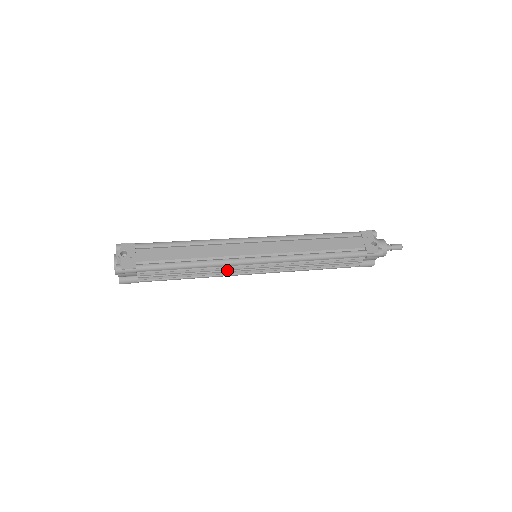
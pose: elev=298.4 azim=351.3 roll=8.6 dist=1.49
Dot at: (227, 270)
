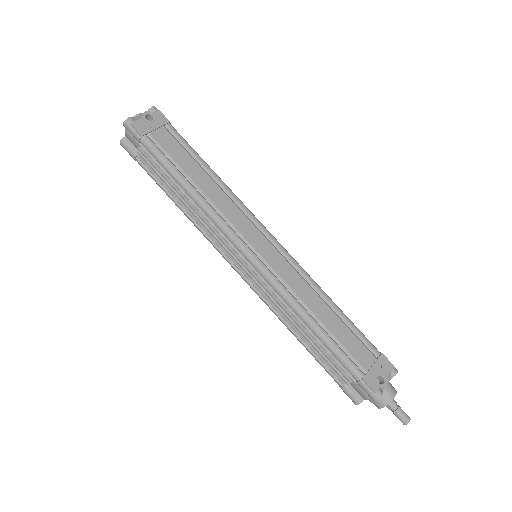
Dot at: (215, 234)
